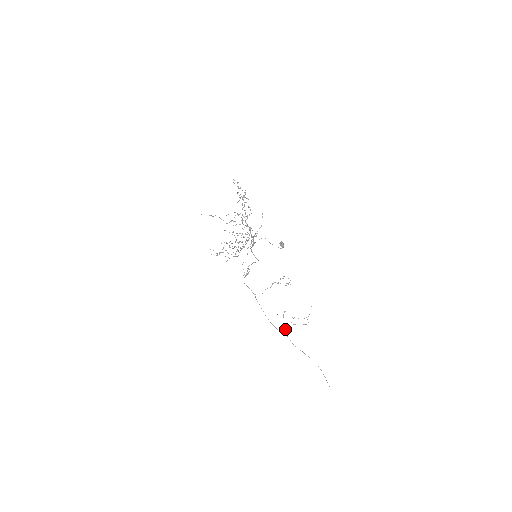
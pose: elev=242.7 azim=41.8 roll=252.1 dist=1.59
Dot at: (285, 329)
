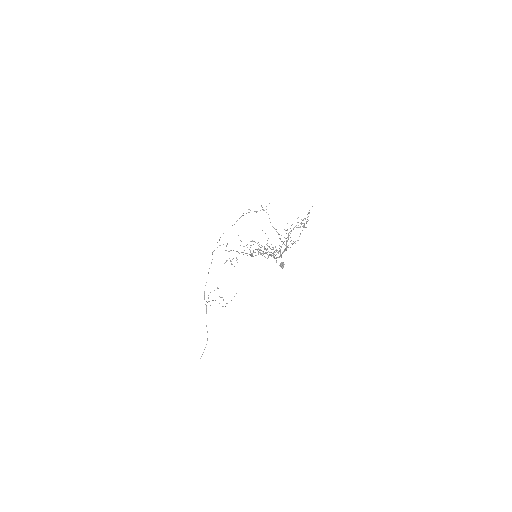
Dot at: occluded
